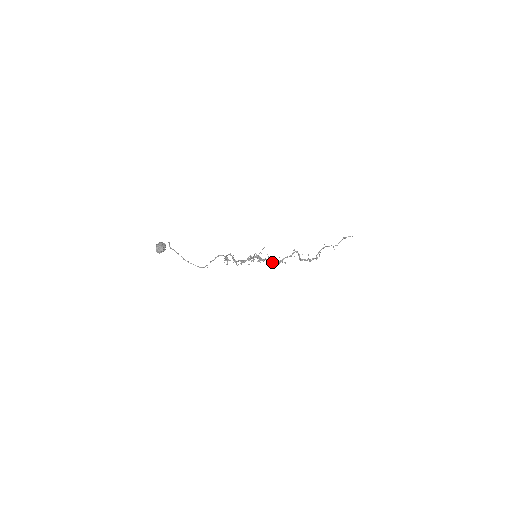
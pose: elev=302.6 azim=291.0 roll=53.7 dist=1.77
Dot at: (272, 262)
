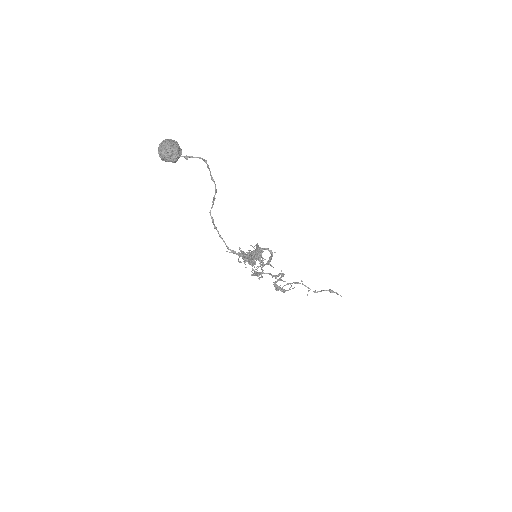
Dot at: (256, 272)
